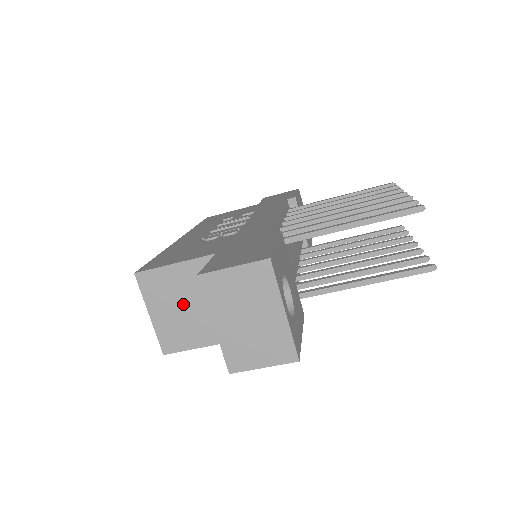
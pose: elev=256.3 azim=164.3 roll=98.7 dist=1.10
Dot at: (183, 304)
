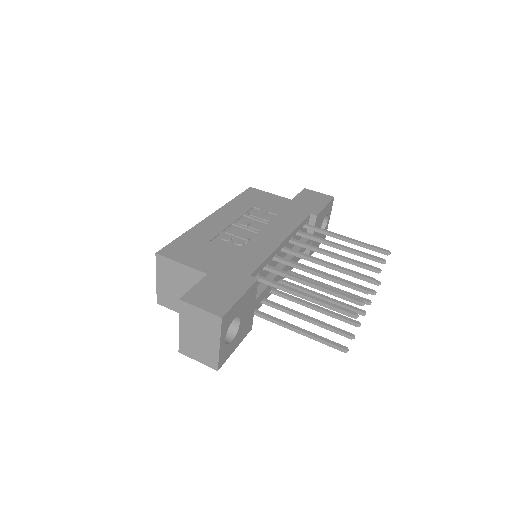
Dot at: (178, 286)
